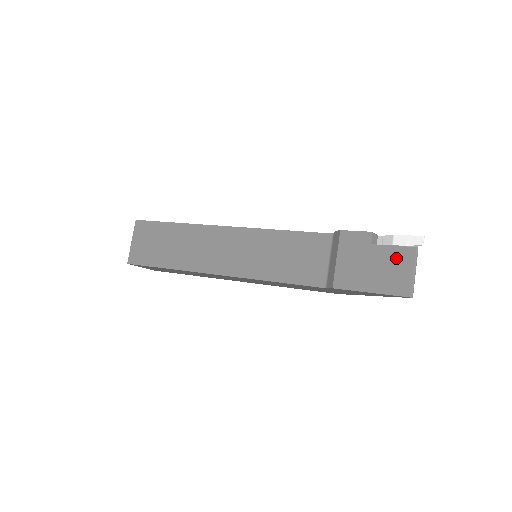
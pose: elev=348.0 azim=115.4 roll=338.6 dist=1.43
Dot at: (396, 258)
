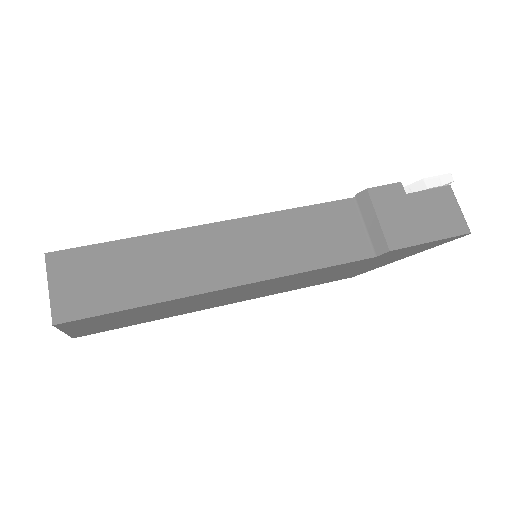
Dot at: (437, 200)
